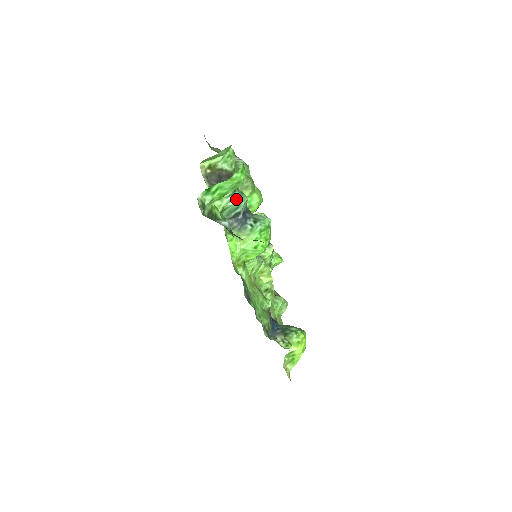
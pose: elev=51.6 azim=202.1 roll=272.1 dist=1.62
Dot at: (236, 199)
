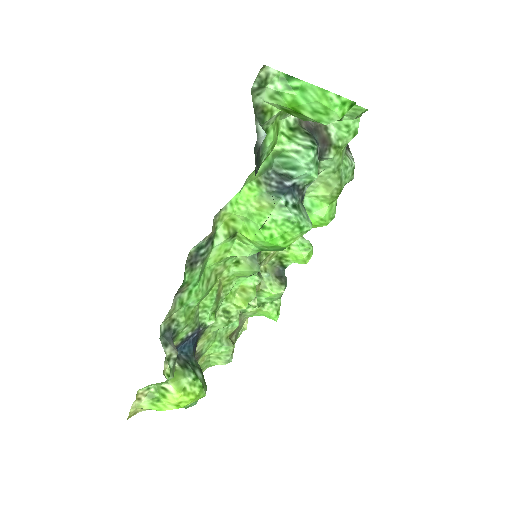
Dot at: (304, 156)
